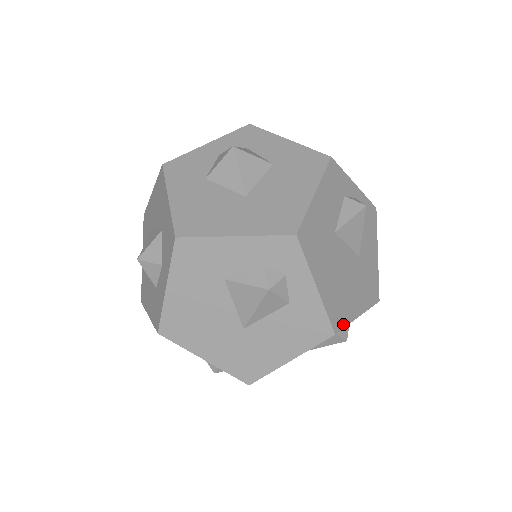
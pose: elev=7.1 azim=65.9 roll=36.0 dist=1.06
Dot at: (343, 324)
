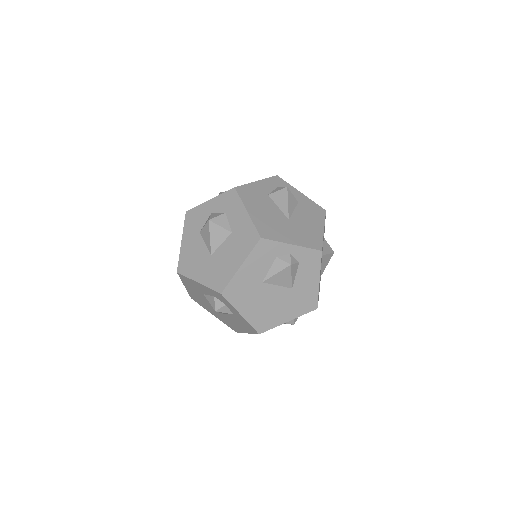
Dot at: (269, 328)
